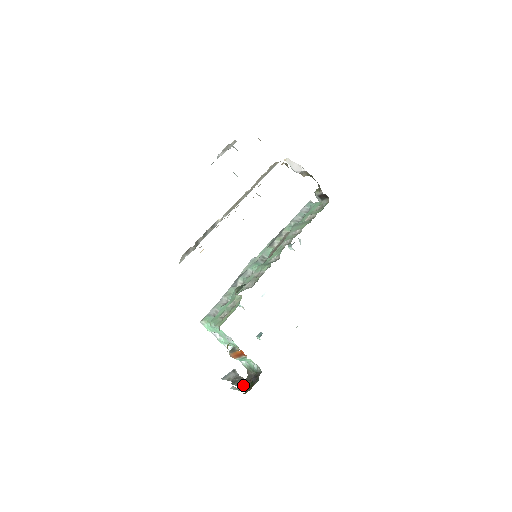
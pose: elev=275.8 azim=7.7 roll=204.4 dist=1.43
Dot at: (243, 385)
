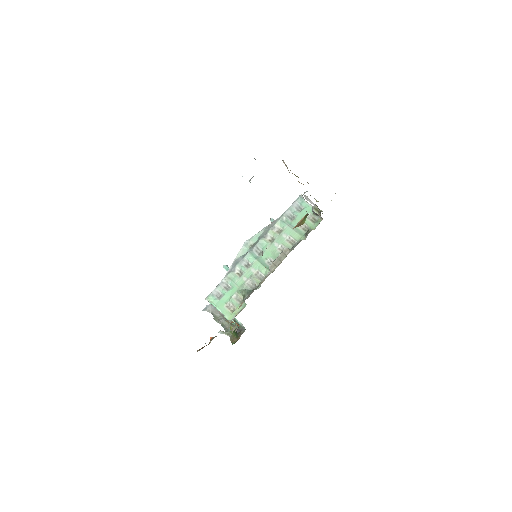
Dot at: (225, 326)
